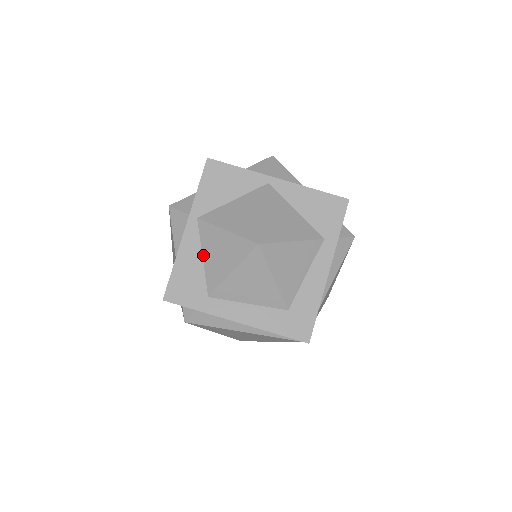
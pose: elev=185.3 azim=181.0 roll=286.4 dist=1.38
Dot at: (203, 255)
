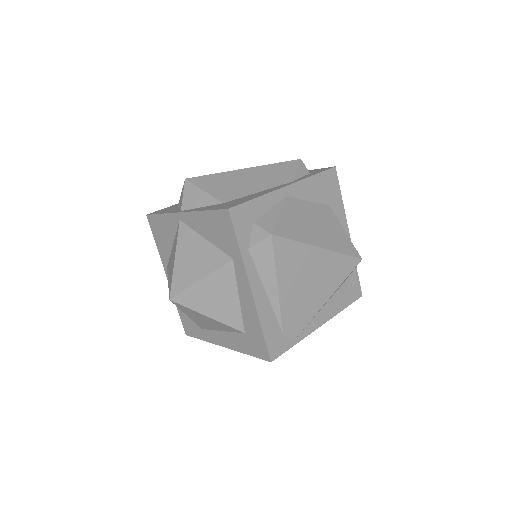
Dot at: occluded
